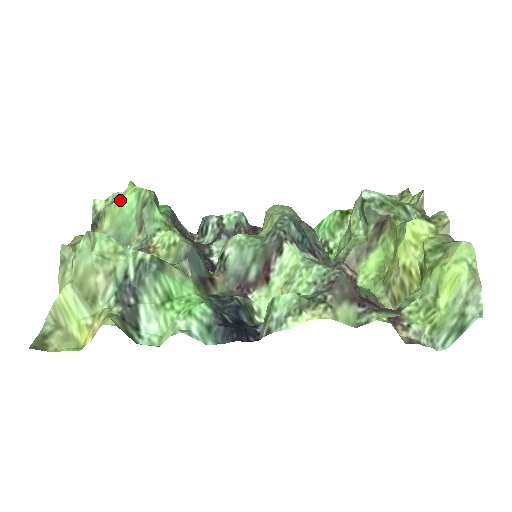
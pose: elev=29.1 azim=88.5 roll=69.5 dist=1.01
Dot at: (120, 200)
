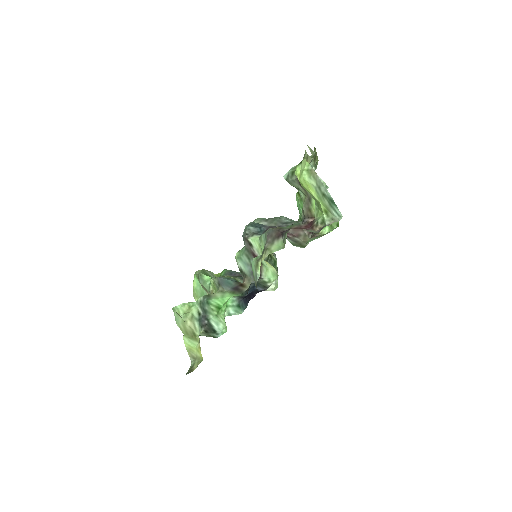
Dot at: (193, 286)
